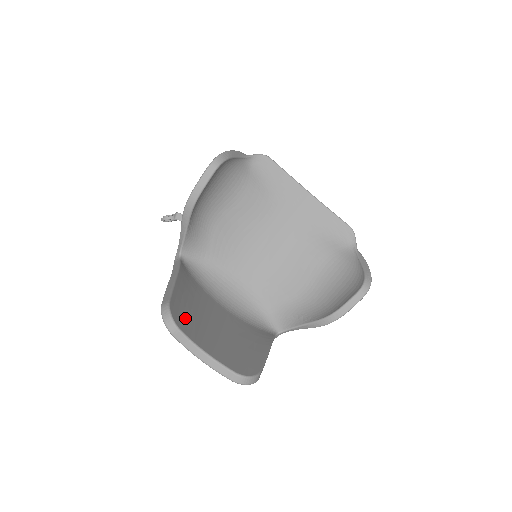
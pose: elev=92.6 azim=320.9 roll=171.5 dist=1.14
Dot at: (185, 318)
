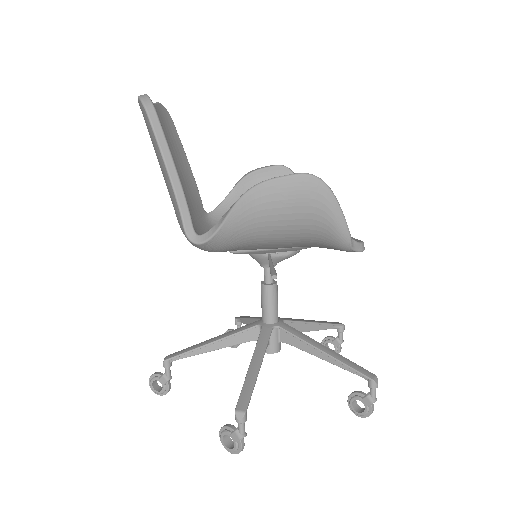
Dot at: (166, 126)
